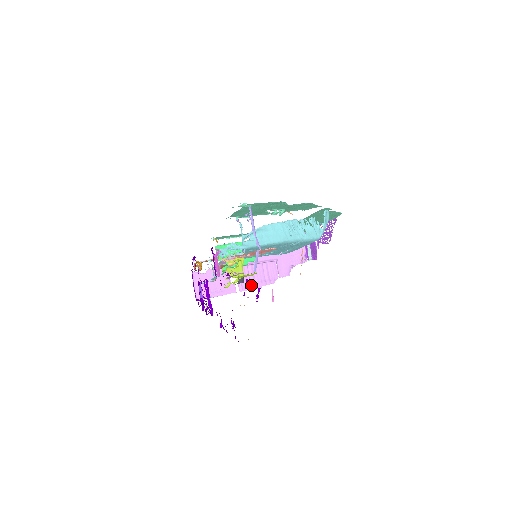
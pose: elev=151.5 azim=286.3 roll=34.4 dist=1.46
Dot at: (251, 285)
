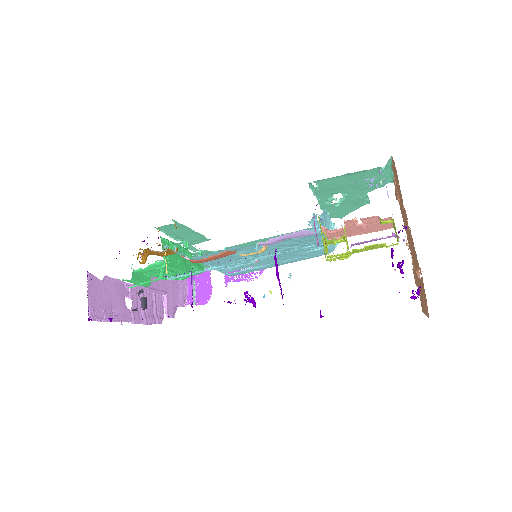
Dot at: (142, 318)
